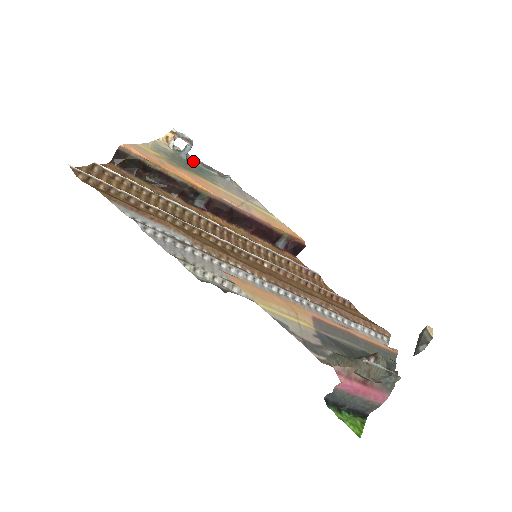
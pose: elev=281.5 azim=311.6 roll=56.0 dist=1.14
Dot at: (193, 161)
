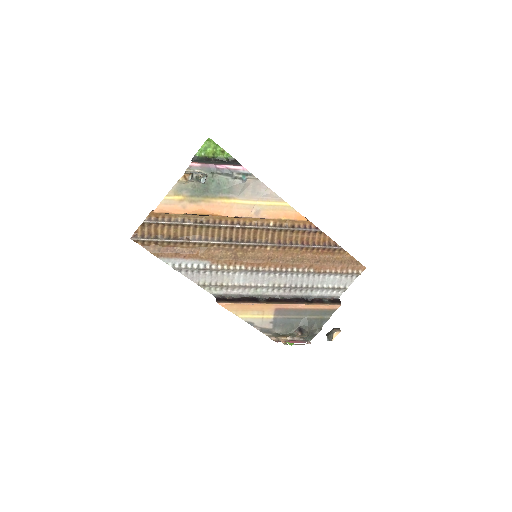
Dot at: (212, 176)
